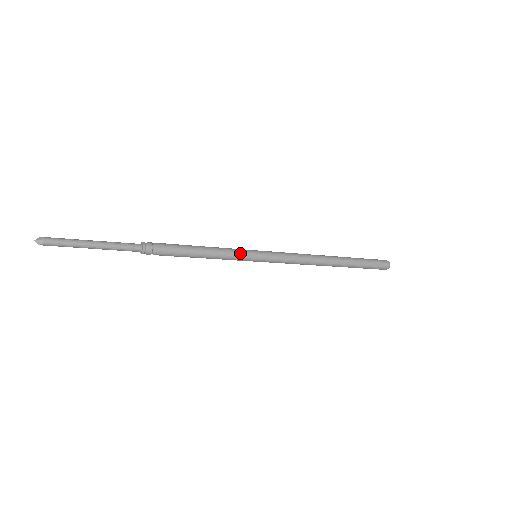
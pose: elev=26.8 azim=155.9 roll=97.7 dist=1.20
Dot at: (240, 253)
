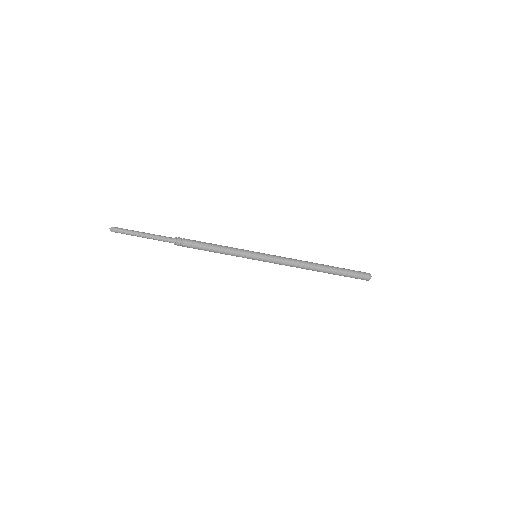
Dot at: (242, 254)
